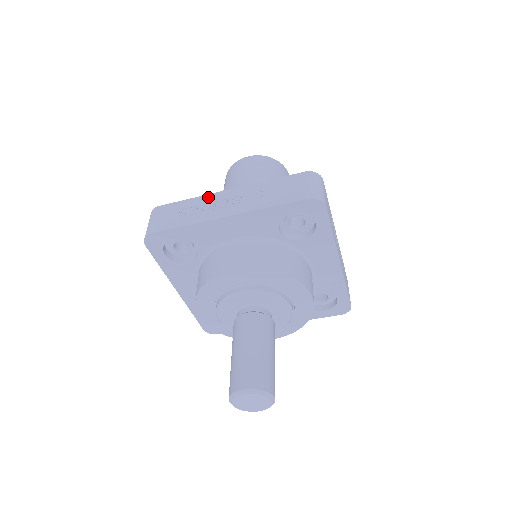
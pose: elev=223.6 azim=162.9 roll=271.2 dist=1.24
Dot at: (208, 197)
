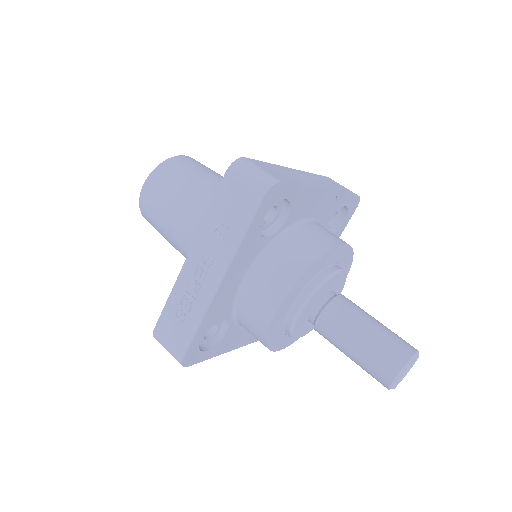
Dot at: (181, 281)
